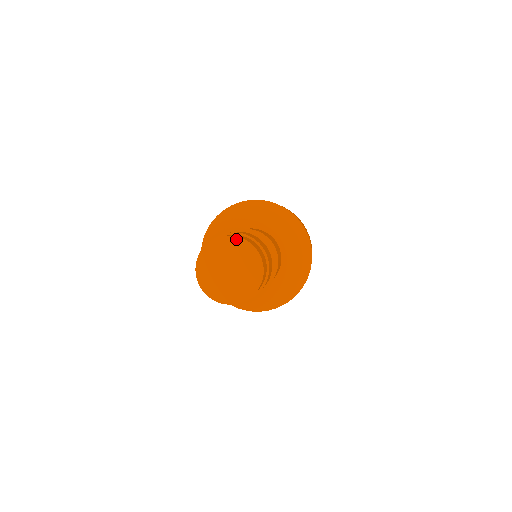
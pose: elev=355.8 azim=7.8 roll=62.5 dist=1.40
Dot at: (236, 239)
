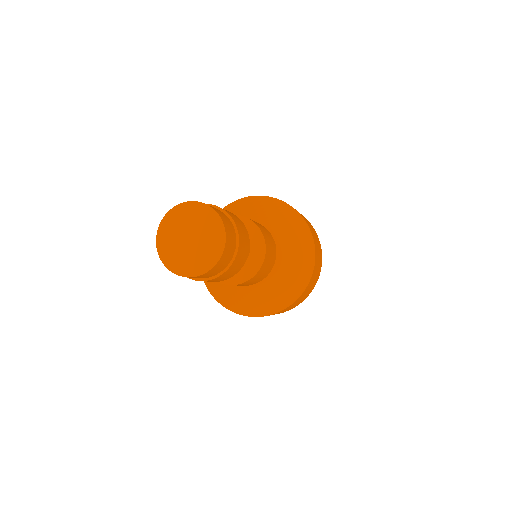
Dot at: (193, 204)
